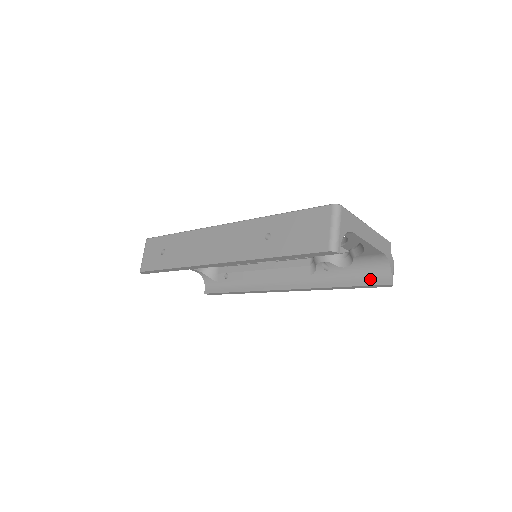
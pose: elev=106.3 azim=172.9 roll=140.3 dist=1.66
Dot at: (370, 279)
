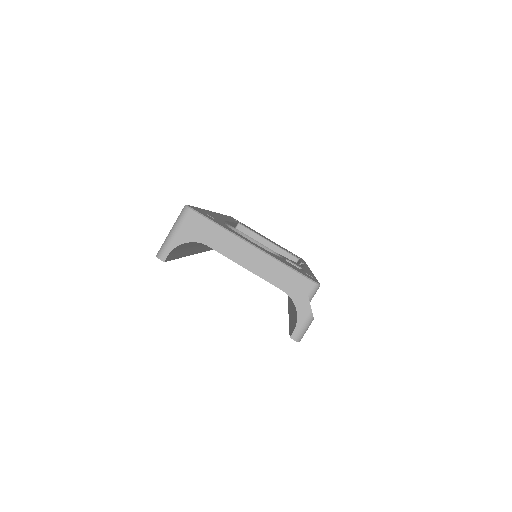
Dot at: (293, 322)
